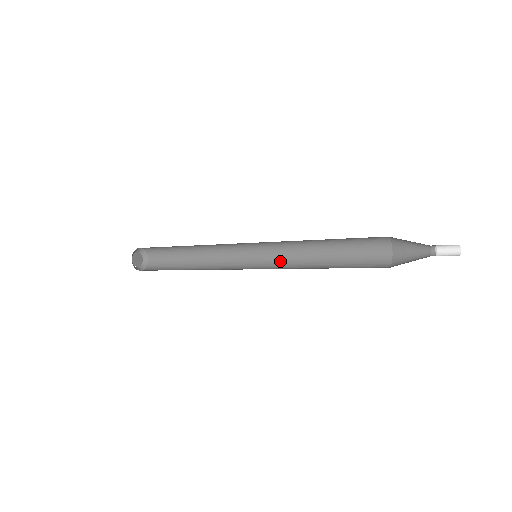
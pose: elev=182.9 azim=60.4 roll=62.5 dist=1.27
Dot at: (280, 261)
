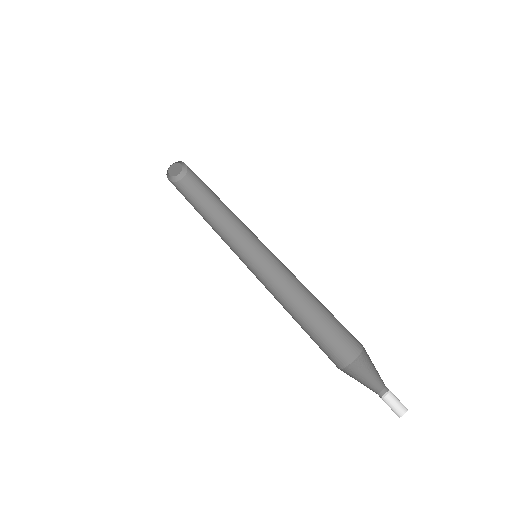
Dot at: (280, 262)
